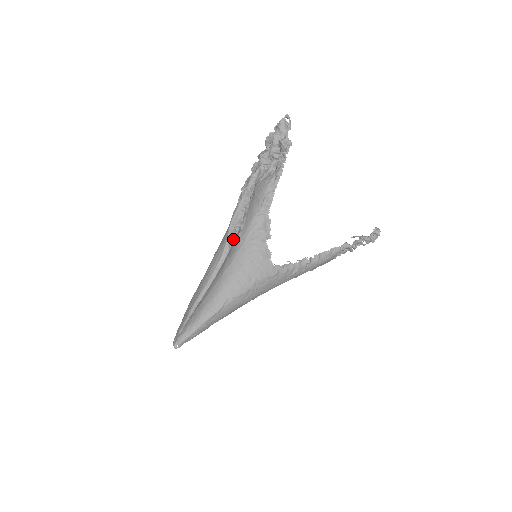
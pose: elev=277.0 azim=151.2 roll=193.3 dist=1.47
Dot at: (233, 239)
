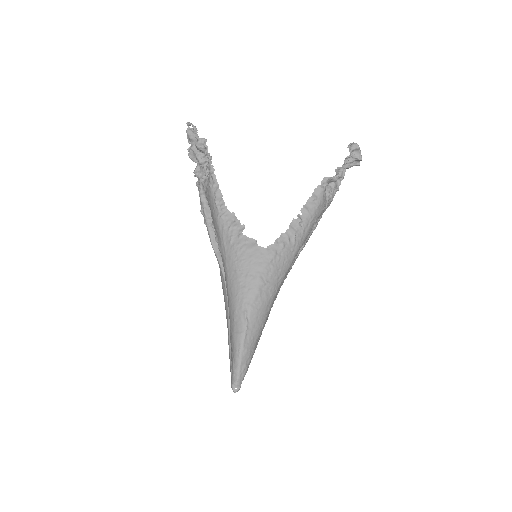
Dot at: occluded
